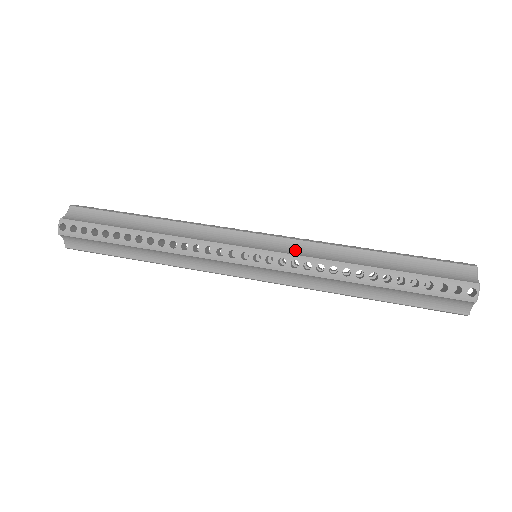
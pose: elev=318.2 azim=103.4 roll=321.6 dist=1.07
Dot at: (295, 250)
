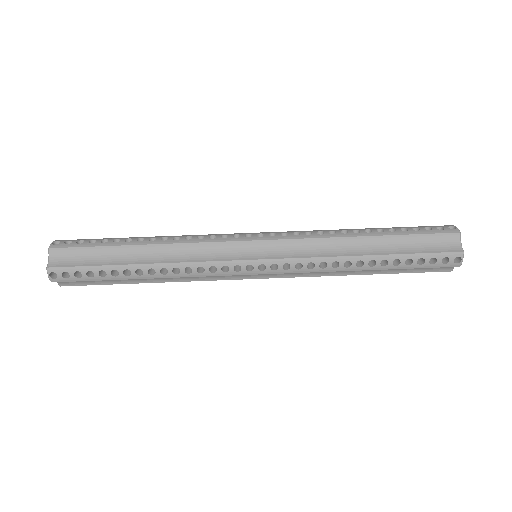
Dot at: (296, 251)
